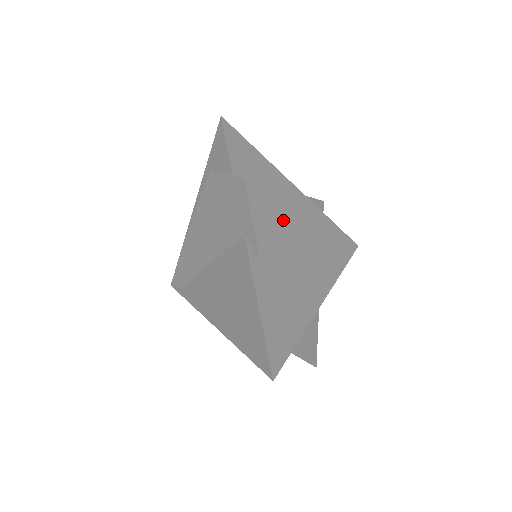
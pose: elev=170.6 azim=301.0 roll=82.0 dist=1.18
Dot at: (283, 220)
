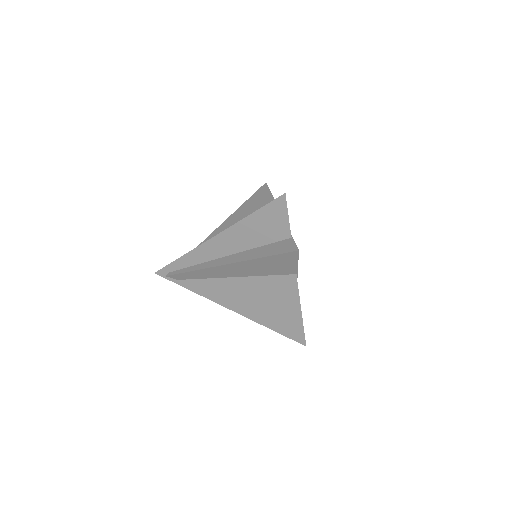
Dot at: occluded
